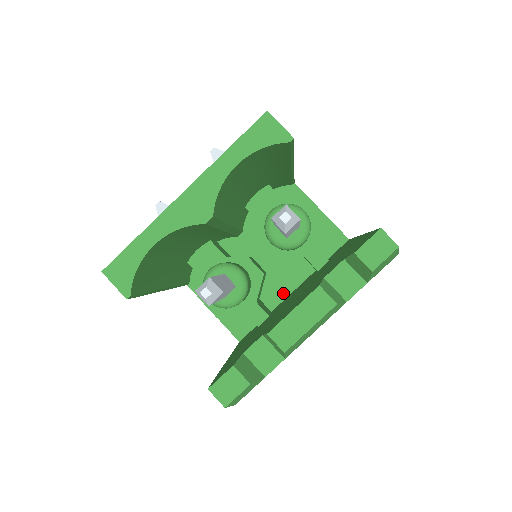
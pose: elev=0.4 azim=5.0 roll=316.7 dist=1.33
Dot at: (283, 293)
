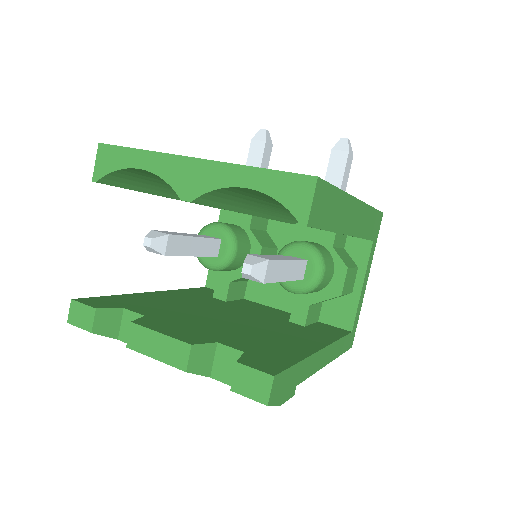
Dot at: (265, 299)
